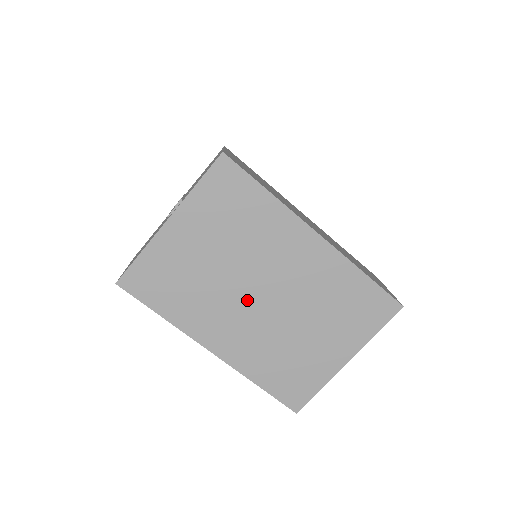
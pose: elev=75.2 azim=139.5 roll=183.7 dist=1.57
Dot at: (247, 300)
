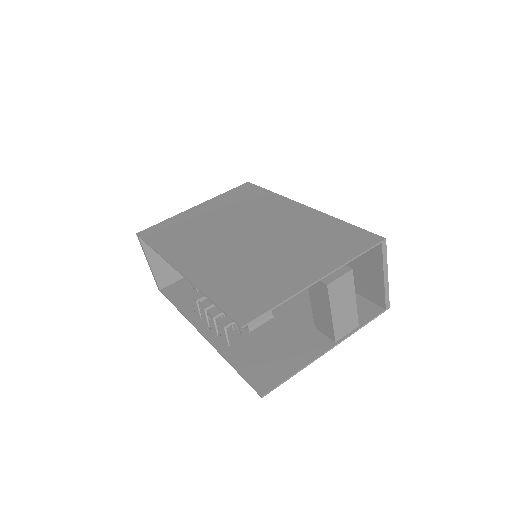
Dot at: (230, 239)
